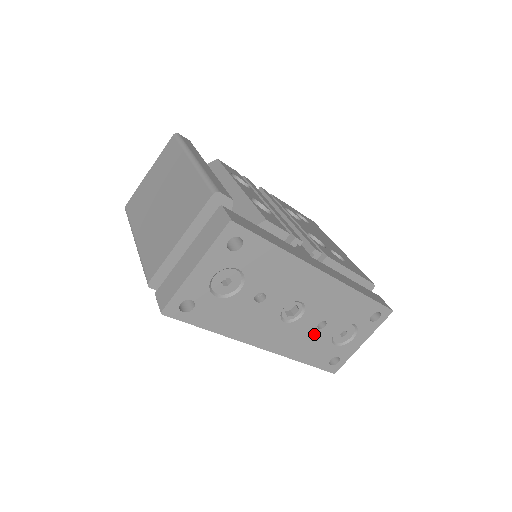
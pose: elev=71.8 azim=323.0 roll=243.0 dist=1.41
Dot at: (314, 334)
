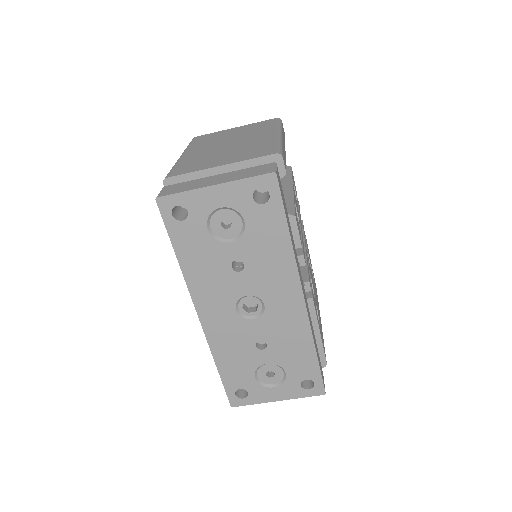
Dot at: (248, 348)
